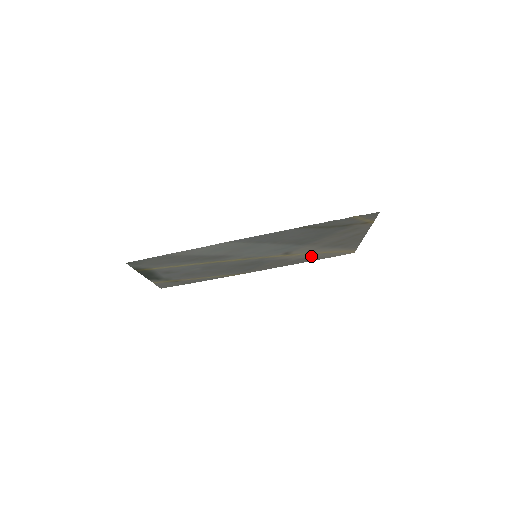
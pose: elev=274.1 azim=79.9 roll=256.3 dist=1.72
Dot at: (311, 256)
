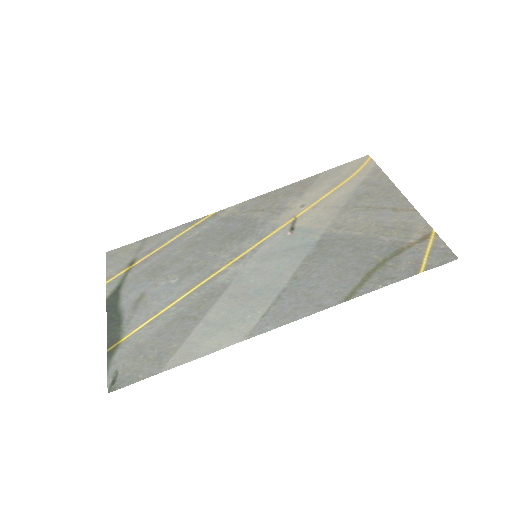
Dot at: (315, 190)
